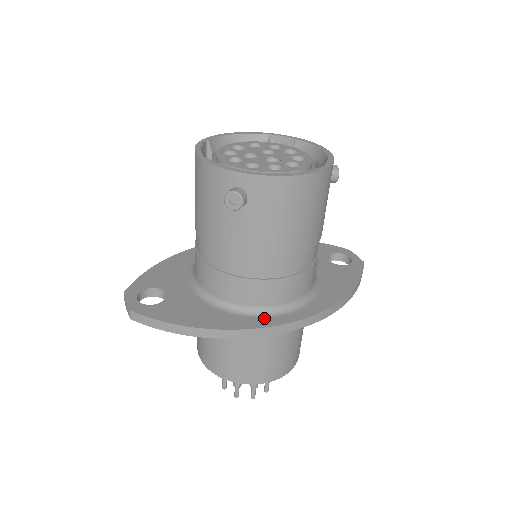
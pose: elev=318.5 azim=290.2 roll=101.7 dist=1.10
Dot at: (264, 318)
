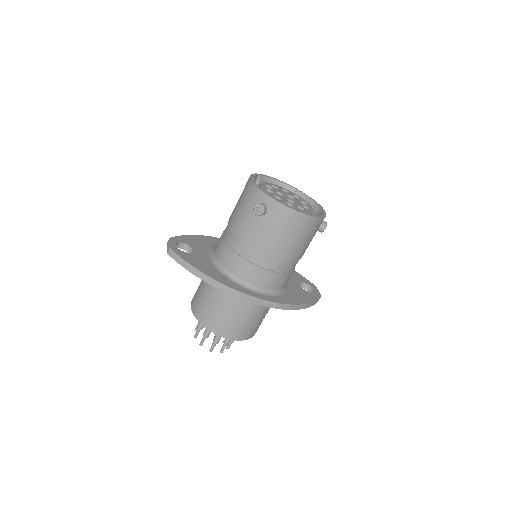
Dot at: (244, 288)
